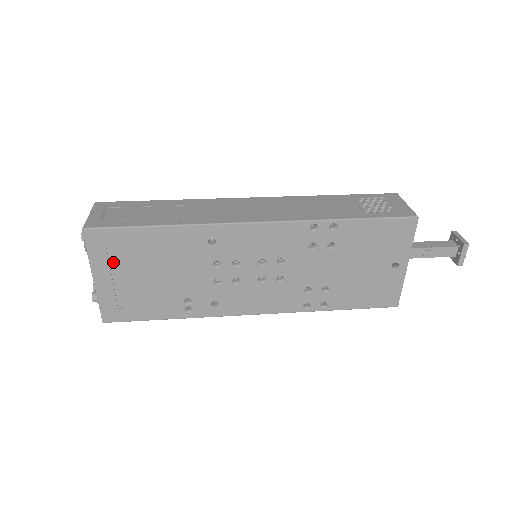
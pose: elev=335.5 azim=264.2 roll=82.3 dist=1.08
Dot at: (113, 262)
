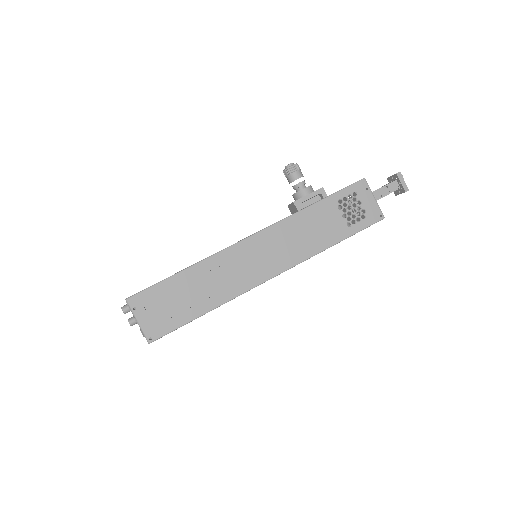
Dot at: occluded
